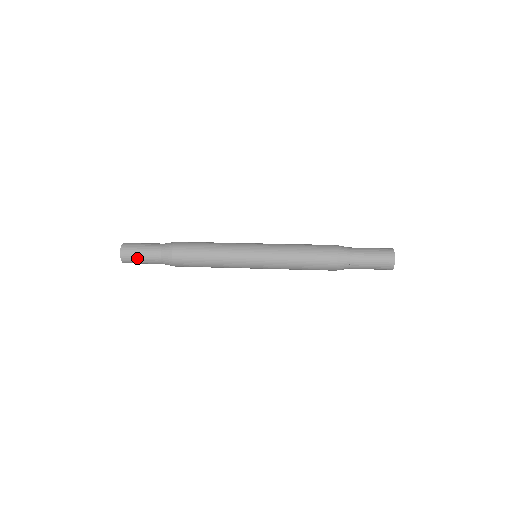
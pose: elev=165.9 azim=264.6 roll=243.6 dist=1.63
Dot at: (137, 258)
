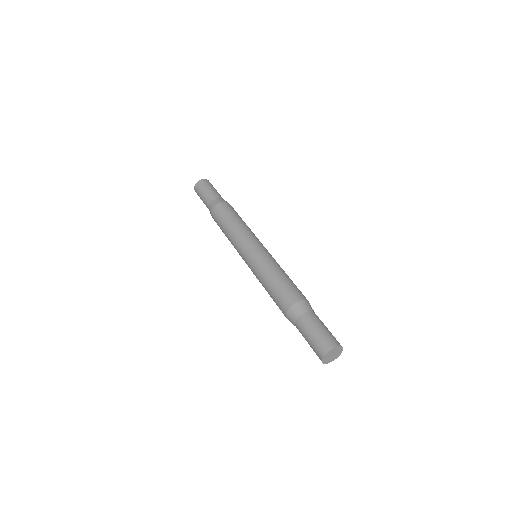
Dot at: (200, 197)
